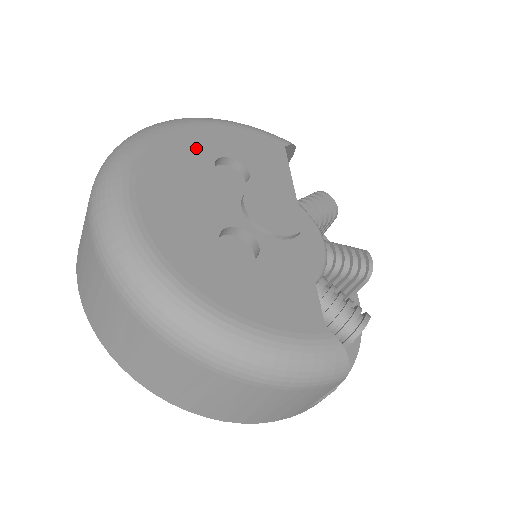
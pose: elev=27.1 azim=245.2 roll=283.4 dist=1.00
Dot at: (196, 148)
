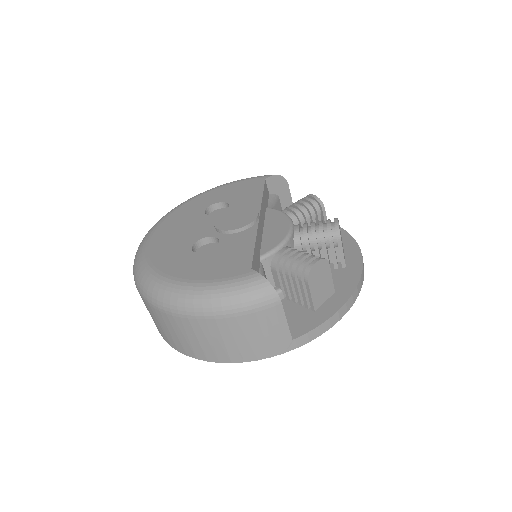
Dot at: (196, 207)
